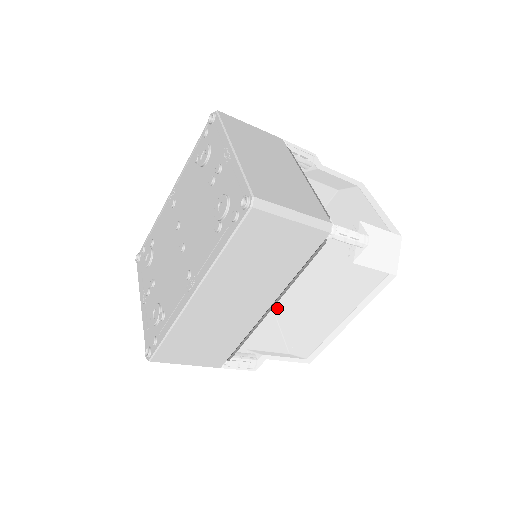
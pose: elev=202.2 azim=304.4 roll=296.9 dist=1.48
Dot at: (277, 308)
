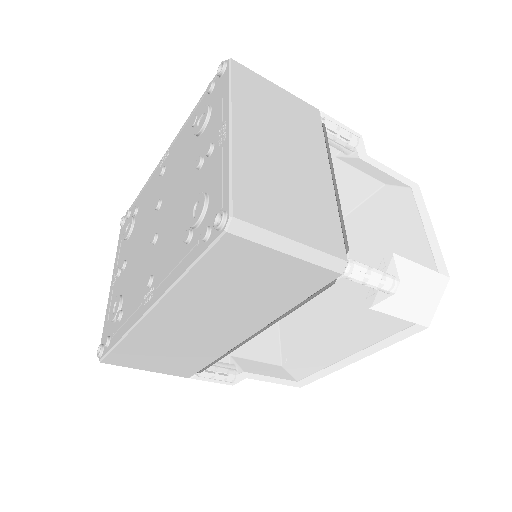
Dot at: (261, 337)
